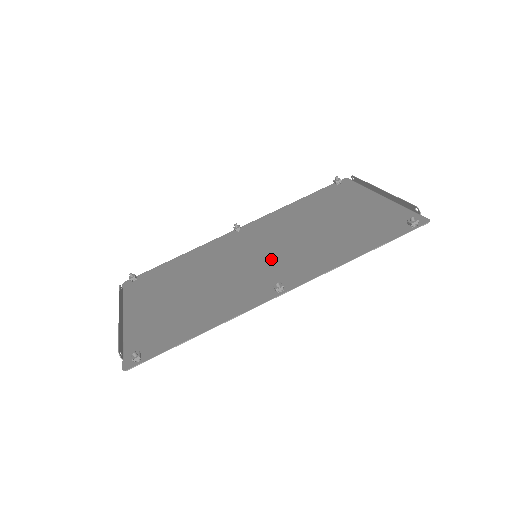
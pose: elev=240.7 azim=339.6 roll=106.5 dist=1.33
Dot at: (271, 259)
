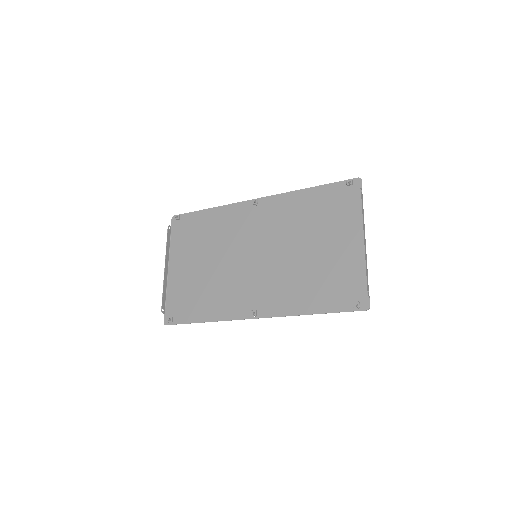
Dot at: (263, 270)
